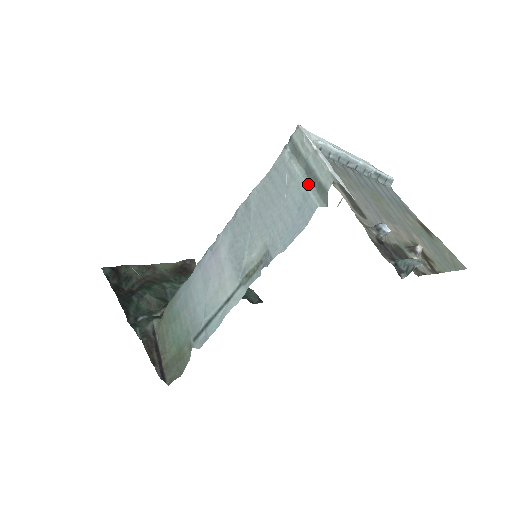
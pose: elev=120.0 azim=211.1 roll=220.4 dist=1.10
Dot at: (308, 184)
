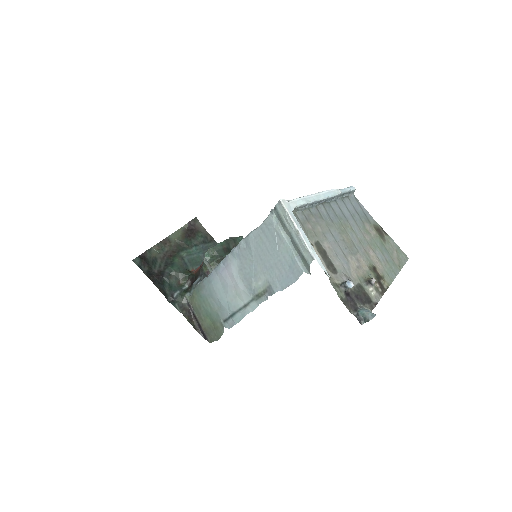
Dot at: (294, 252)
